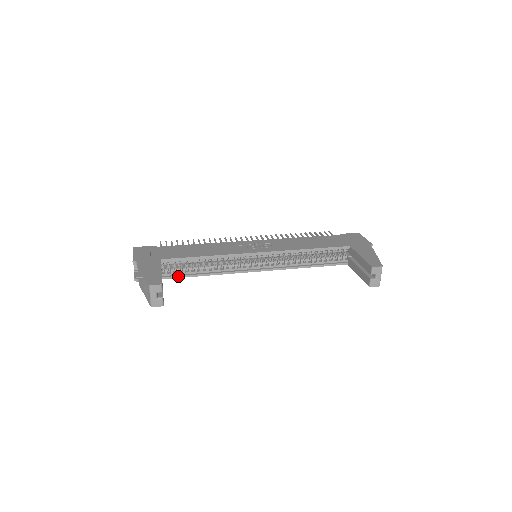
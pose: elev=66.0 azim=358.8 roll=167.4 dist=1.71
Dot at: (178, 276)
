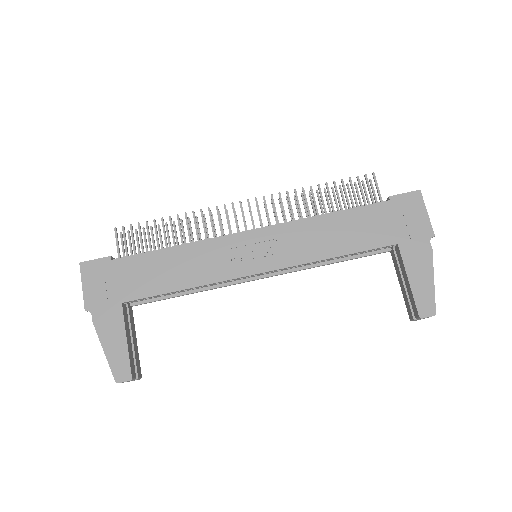
Dot at: occluded
